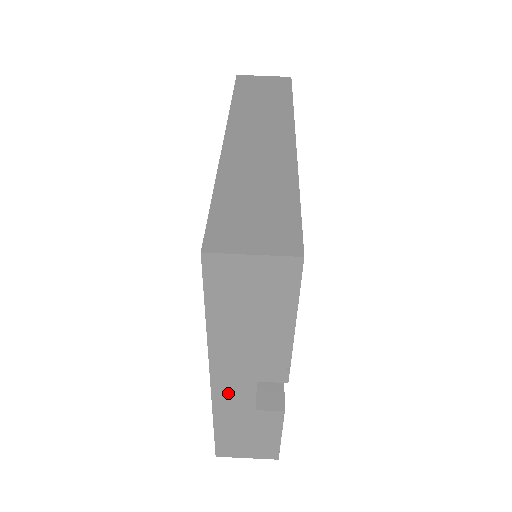
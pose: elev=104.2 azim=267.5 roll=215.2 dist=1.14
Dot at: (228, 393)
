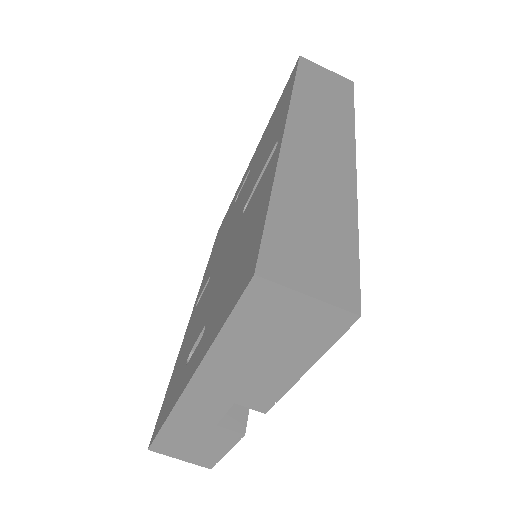
Dot at: (197, 403)
